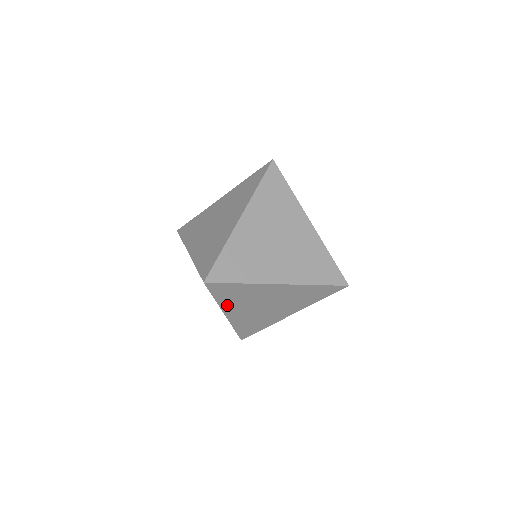
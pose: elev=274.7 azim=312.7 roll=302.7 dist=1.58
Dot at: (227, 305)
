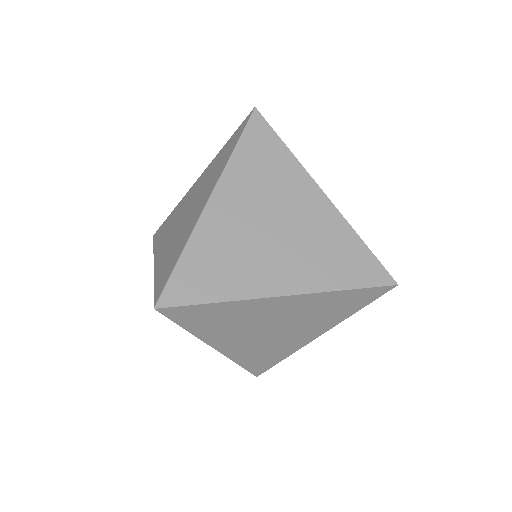
Dot at: (211, 335)
